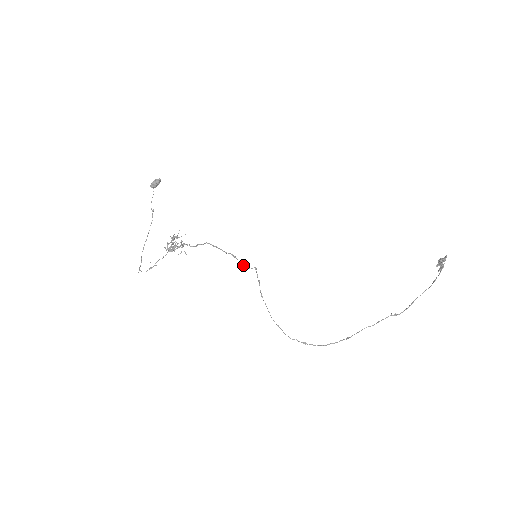
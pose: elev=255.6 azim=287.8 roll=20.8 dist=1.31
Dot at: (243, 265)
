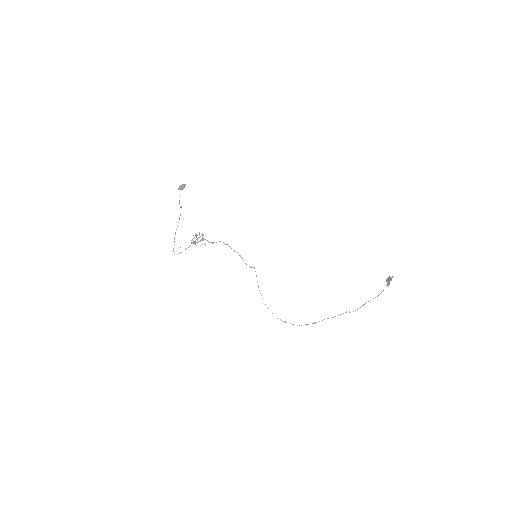
Dot at: occluded
